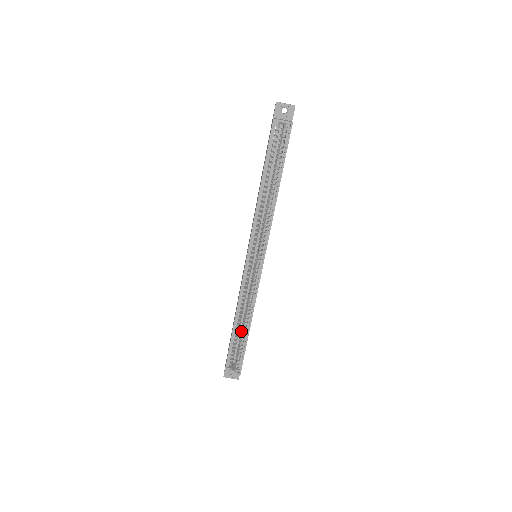
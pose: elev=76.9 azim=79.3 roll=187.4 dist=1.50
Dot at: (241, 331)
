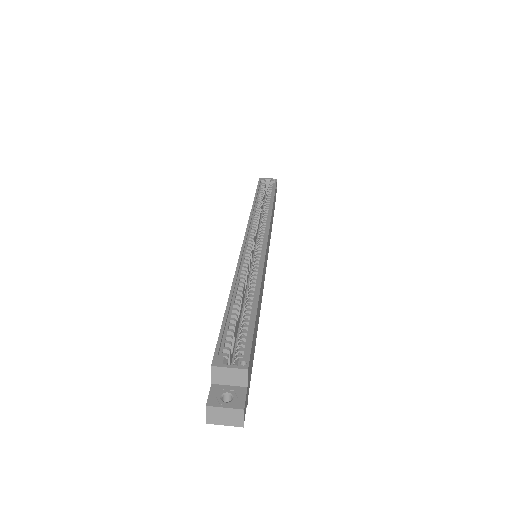
Dot at: (243, 313)
